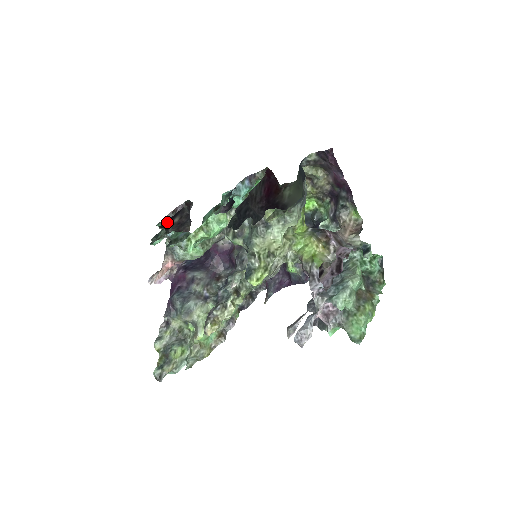
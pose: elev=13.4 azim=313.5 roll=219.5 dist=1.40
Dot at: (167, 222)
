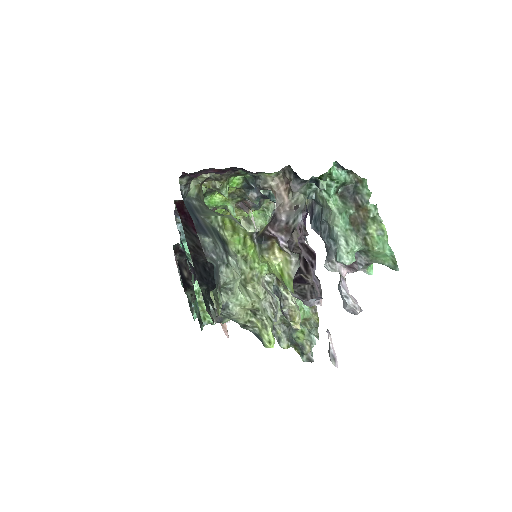
Dot at: (183, 282)
